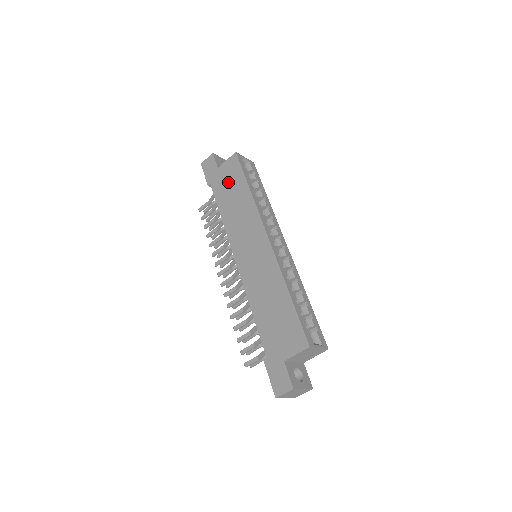
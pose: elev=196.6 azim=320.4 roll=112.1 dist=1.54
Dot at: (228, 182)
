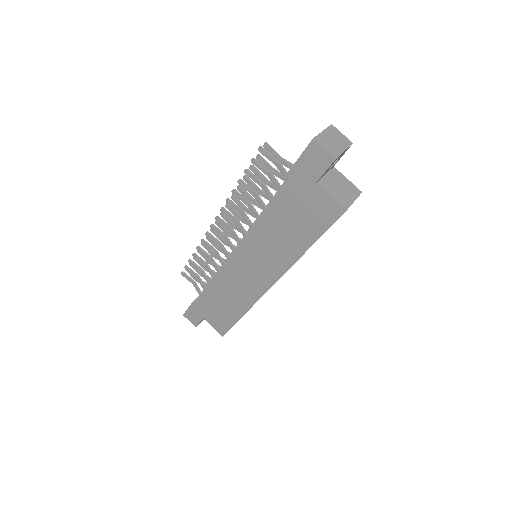
Dot at: (303, 213)
